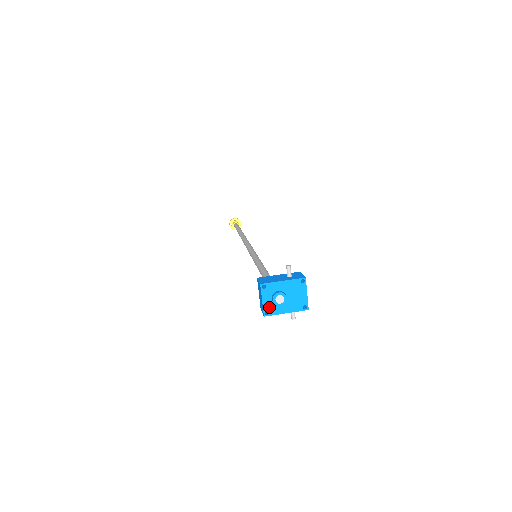
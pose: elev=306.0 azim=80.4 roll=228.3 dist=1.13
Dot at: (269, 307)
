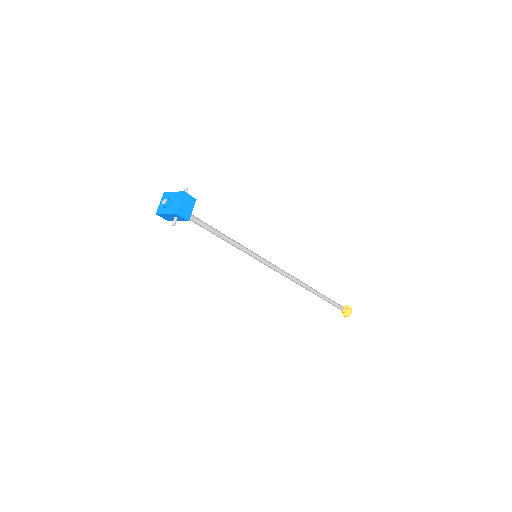
Dot at: (161, 208)
